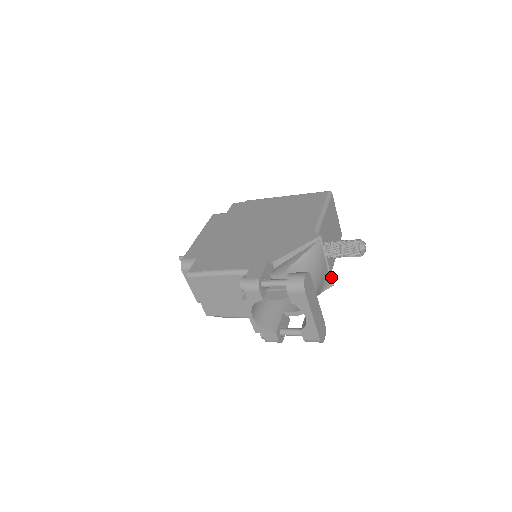
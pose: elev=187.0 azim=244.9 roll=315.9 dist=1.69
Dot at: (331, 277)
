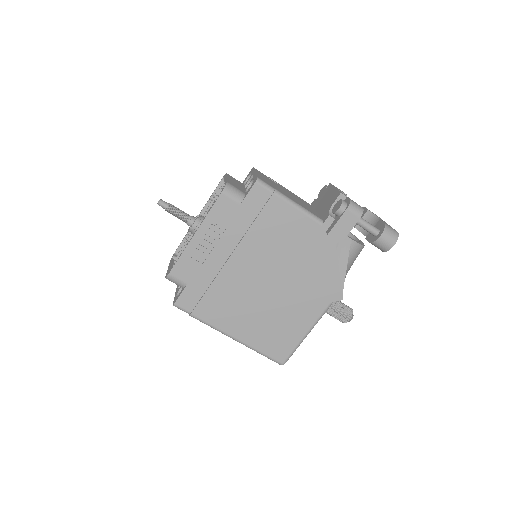
Dot at: occluded
